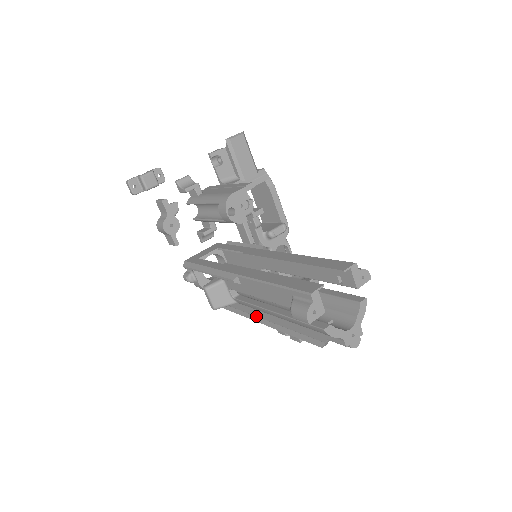
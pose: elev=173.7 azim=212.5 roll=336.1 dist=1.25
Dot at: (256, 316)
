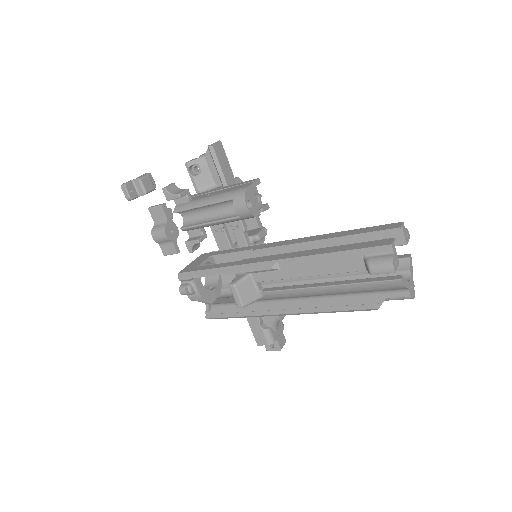
Dot at: (279, 309)
